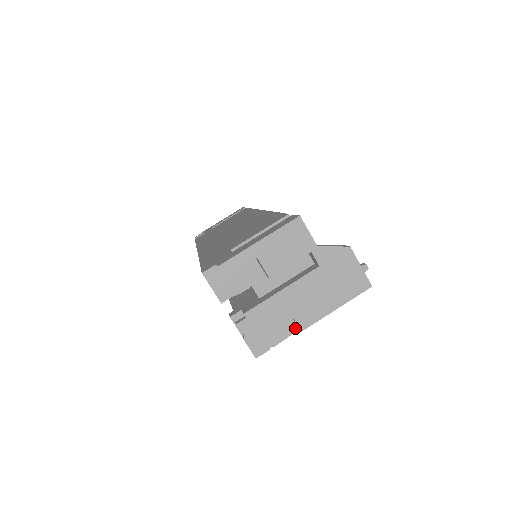
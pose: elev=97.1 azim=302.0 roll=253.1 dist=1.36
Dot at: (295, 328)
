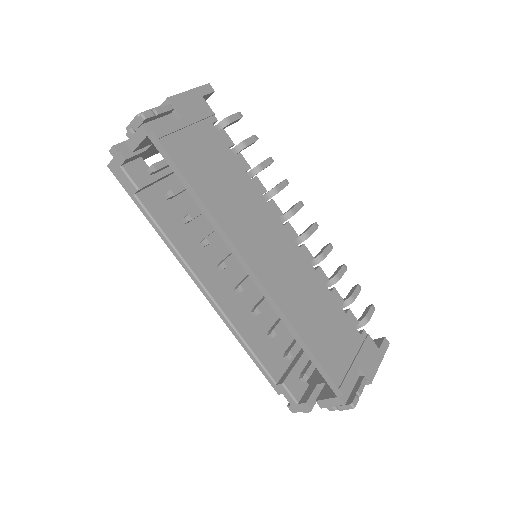
Dot at: (168, 106)
